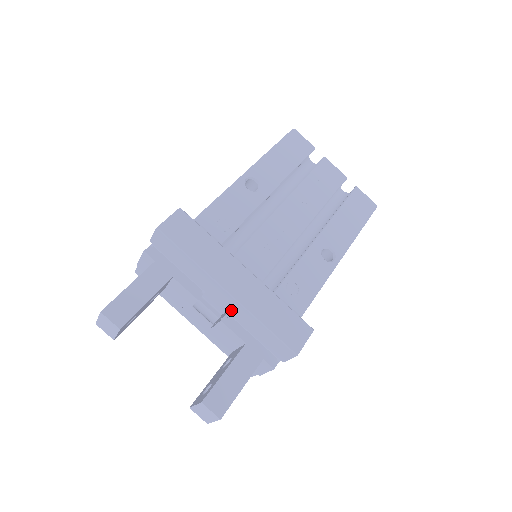
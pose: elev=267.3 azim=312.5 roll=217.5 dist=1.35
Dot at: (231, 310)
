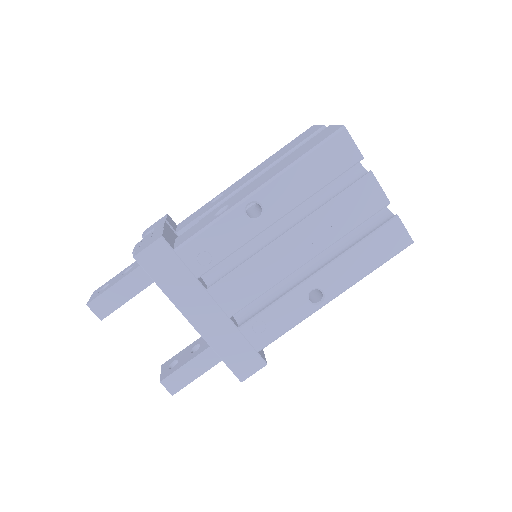
Dot at: occluded
